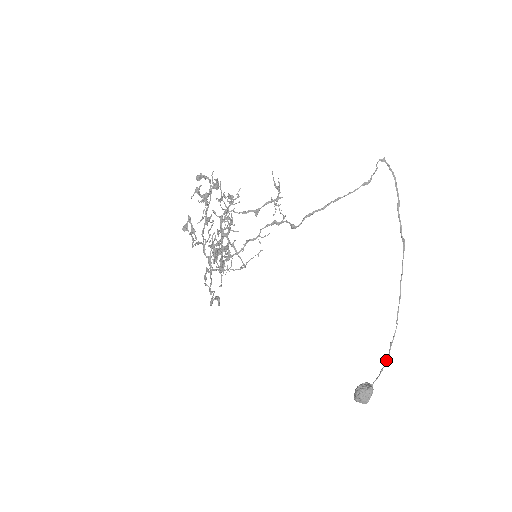
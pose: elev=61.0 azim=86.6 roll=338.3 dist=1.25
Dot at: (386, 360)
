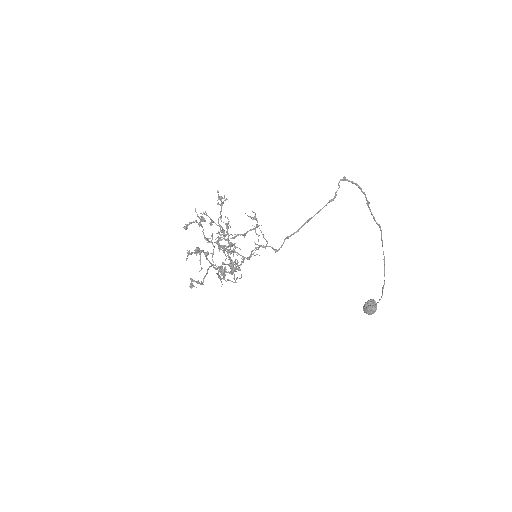
Dot at: (381, 296)
